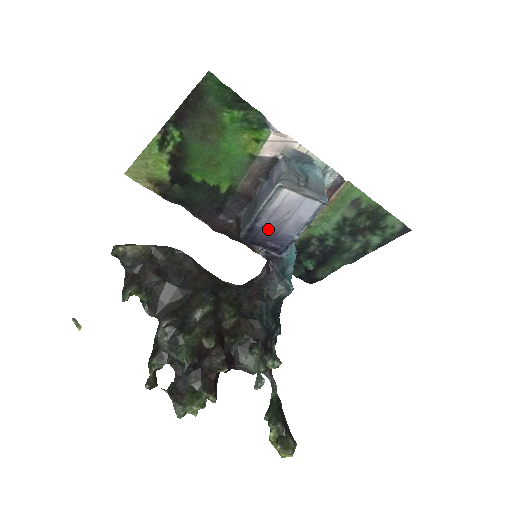
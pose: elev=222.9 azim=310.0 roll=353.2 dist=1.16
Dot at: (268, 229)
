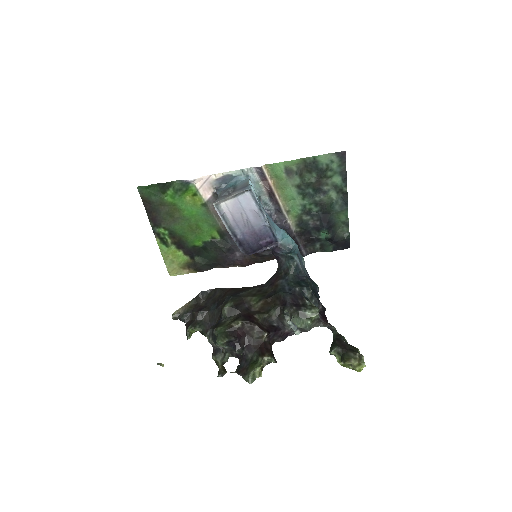
Dot at: (248, 234)
